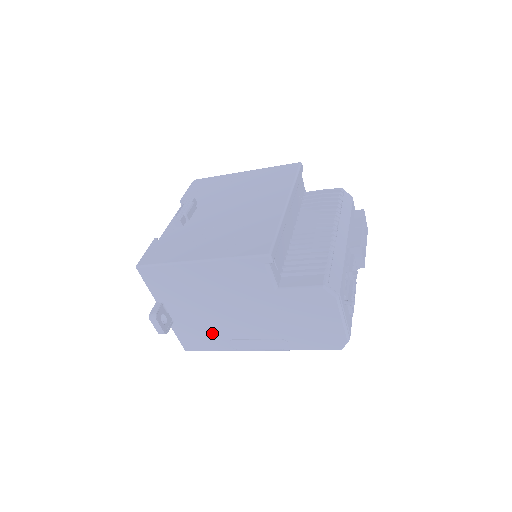
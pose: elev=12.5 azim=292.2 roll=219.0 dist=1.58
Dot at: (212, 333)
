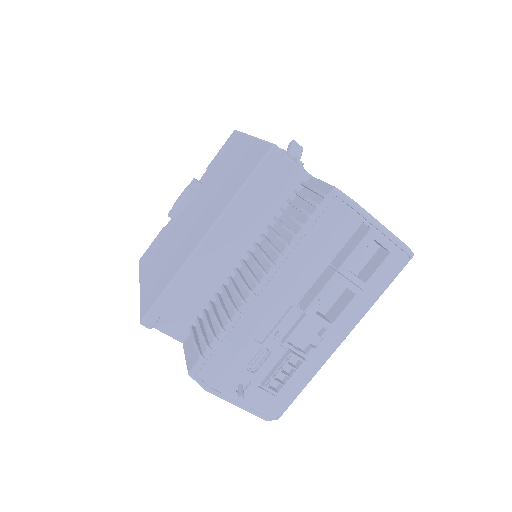
Dot at: occluded
